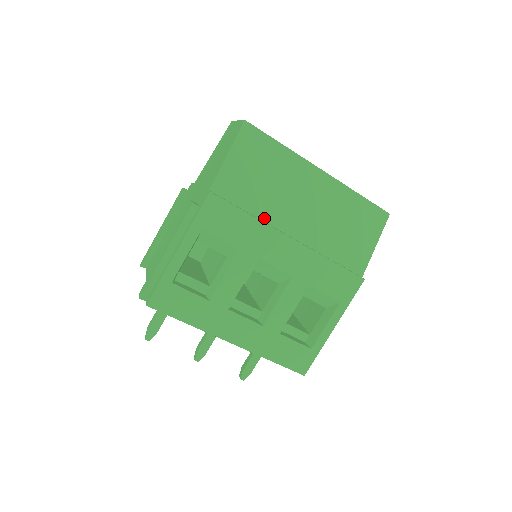
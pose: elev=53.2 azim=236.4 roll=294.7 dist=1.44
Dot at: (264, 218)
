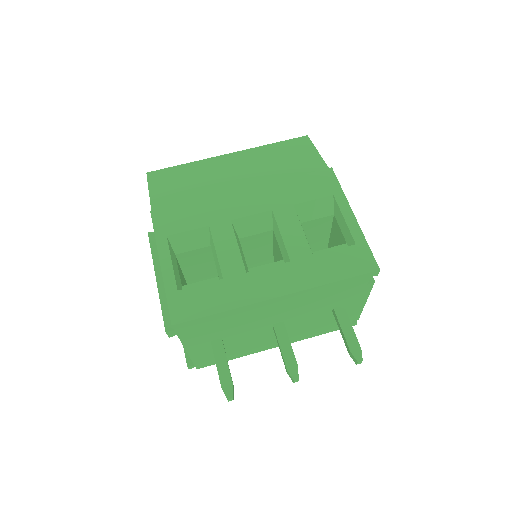
Dot at: occluded
